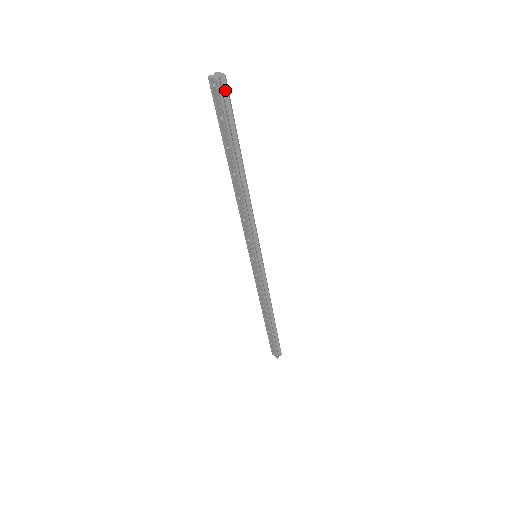
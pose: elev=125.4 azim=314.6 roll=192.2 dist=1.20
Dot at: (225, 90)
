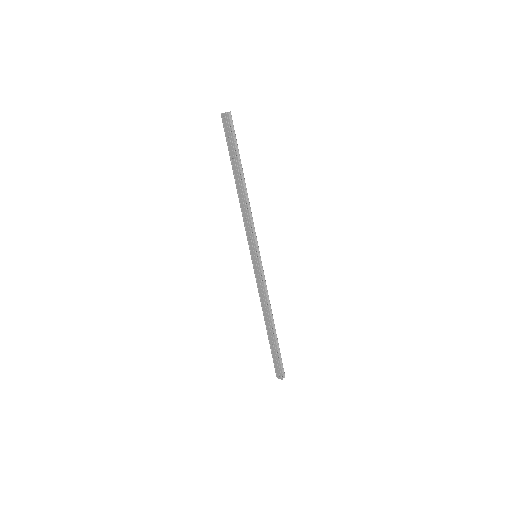
Dot at: (231, 121)
